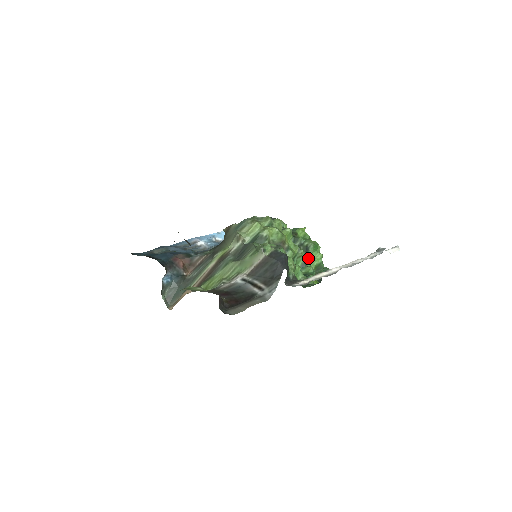
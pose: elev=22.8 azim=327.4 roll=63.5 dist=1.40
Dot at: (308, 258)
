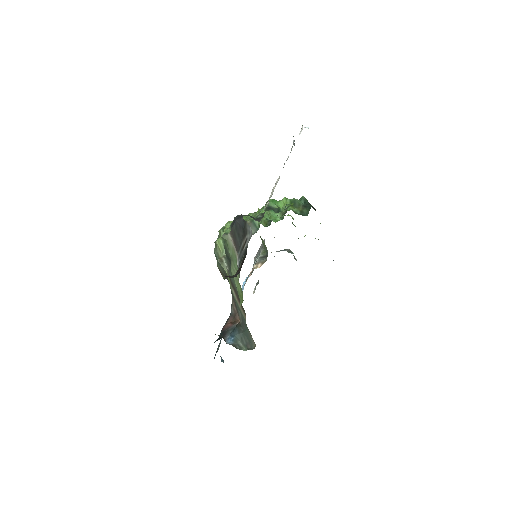
Dot at: (276, 209)
